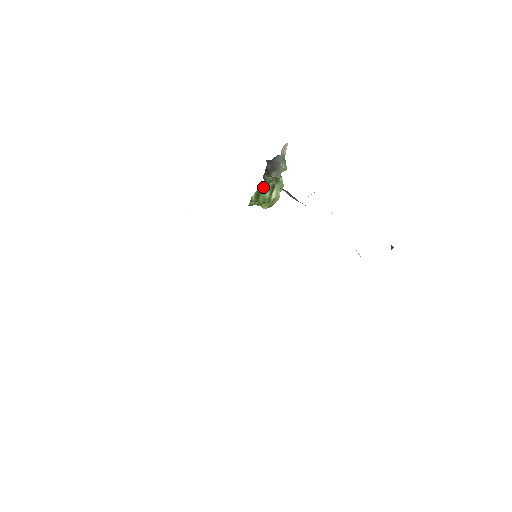
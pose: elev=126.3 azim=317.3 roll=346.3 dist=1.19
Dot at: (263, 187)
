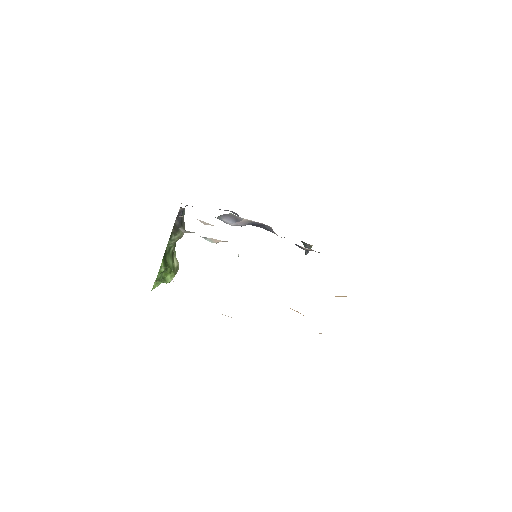
Dot at: (166, 255)
